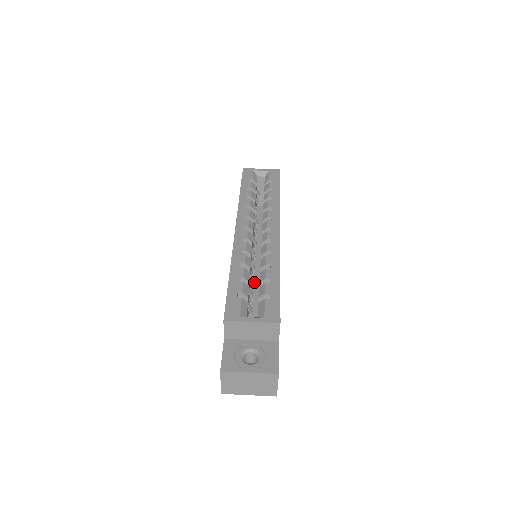
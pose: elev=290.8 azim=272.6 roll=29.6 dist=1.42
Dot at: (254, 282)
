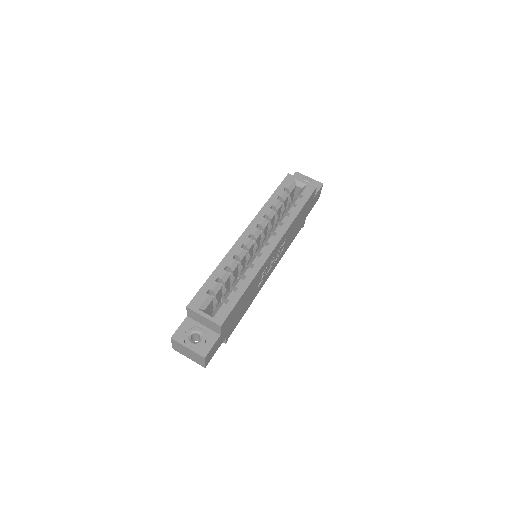
Dot at: occluded
